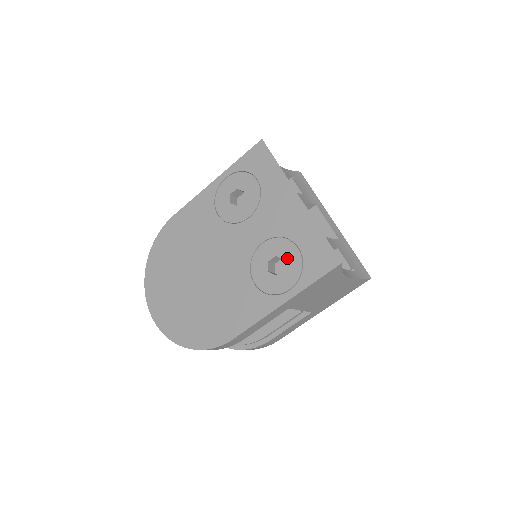
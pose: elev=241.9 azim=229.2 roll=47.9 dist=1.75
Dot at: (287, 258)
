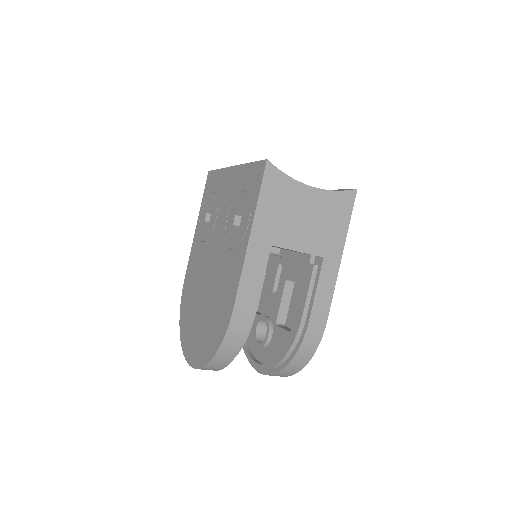
Dot at: (241, 206)
